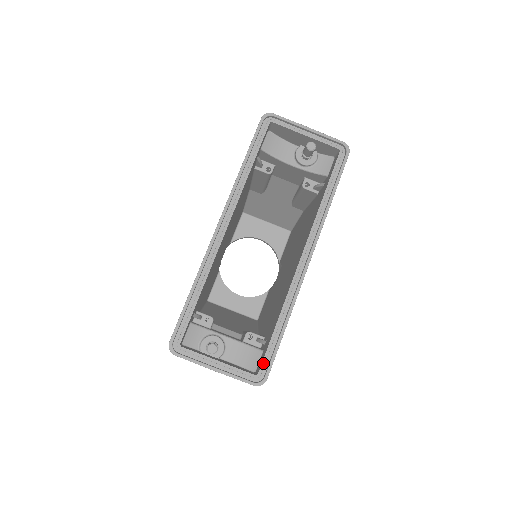
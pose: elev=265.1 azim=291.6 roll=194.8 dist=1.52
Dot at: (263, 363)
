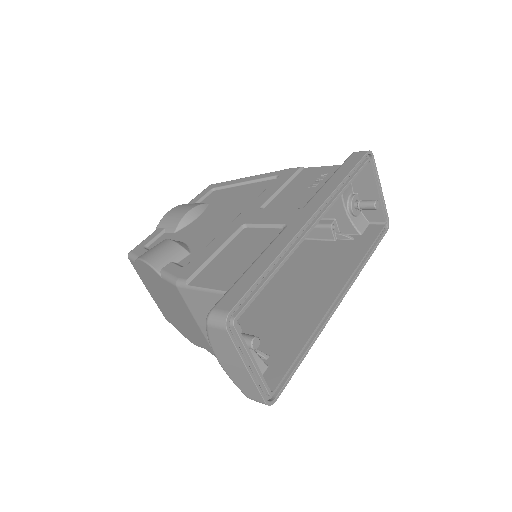
Dot at: (281, 382)
